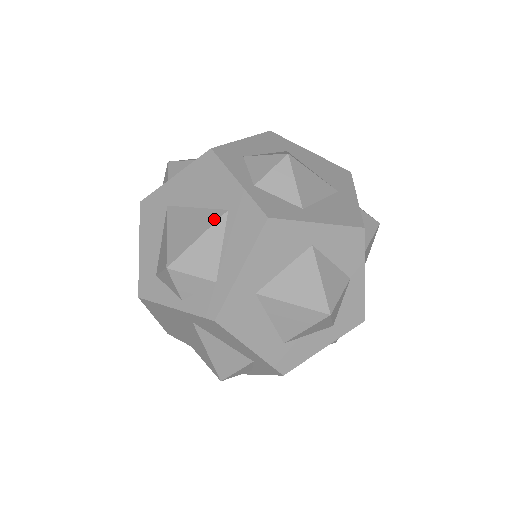
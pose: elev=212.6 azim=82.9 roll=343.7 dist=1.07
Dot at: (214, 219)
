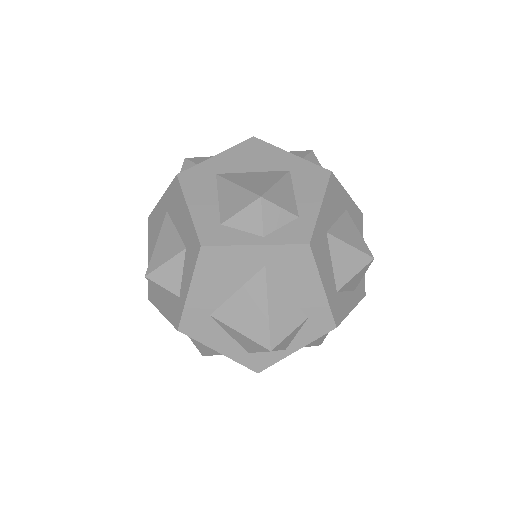
Dot at: (281, 174)
